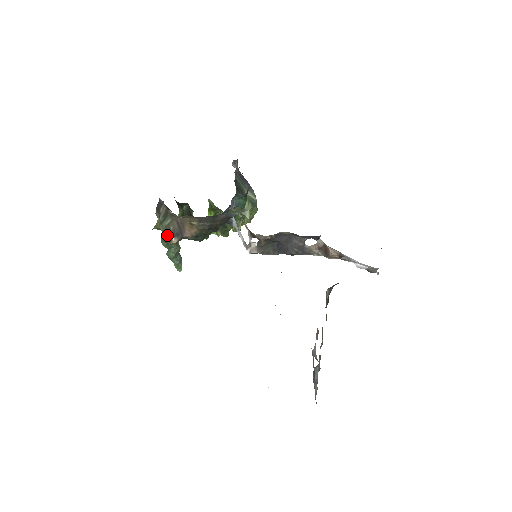
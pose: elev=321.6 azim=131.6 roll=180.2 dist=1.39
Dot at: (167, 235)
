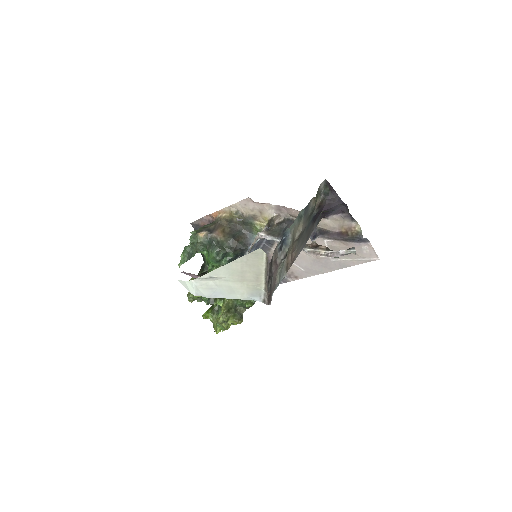
Dot at: (201, 230)
